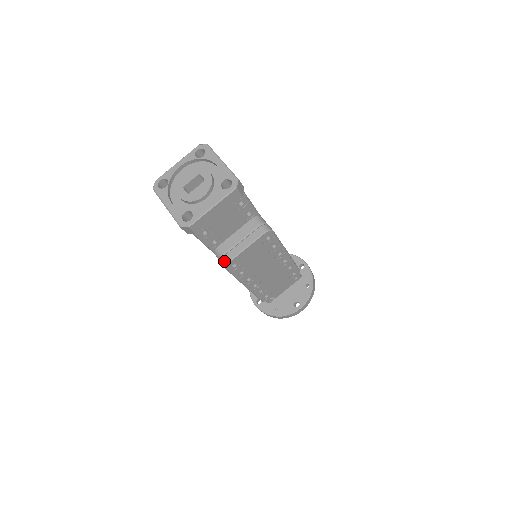
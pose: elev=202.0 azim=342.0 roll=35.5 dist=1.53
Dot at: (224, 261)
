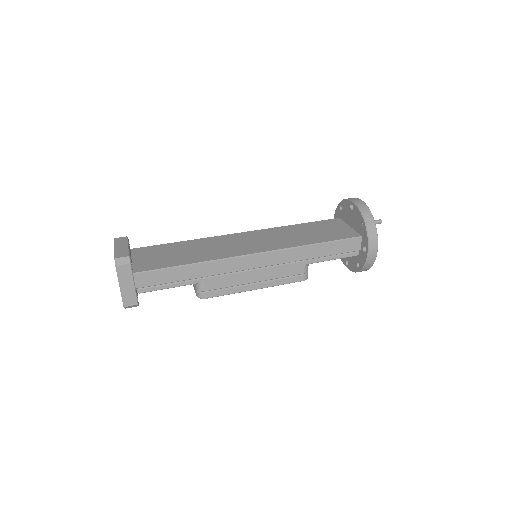
Dot at: occluded
